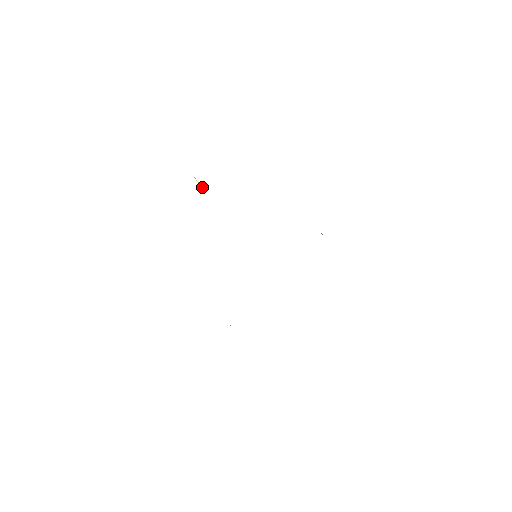
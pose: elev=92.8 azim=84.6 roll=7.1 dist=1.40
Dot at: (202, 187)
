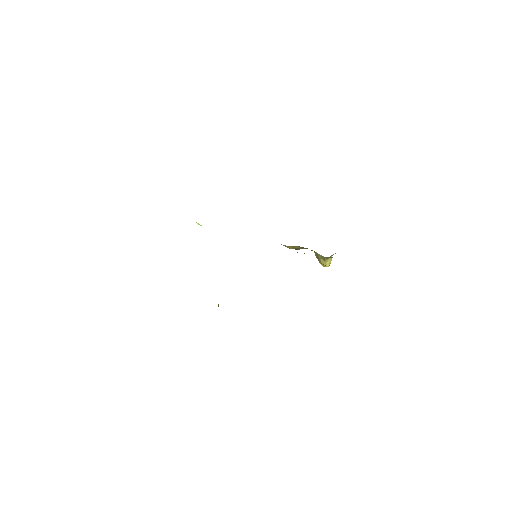
Dot at: occluded
